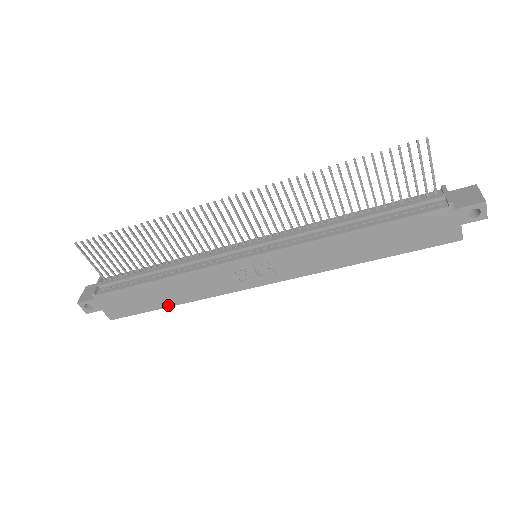
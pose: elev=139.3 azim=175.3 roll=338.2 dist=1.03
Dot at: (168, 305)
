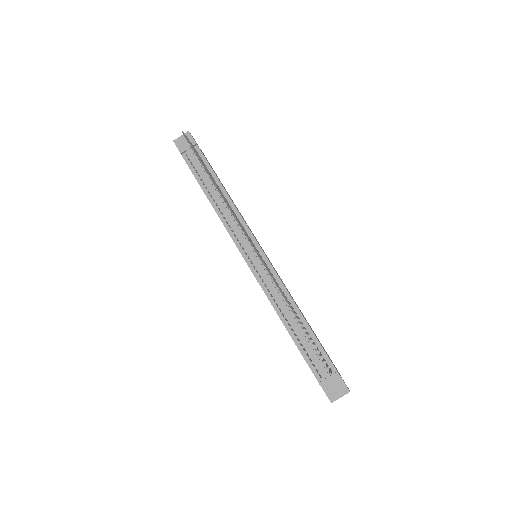
Dot at: occluded
